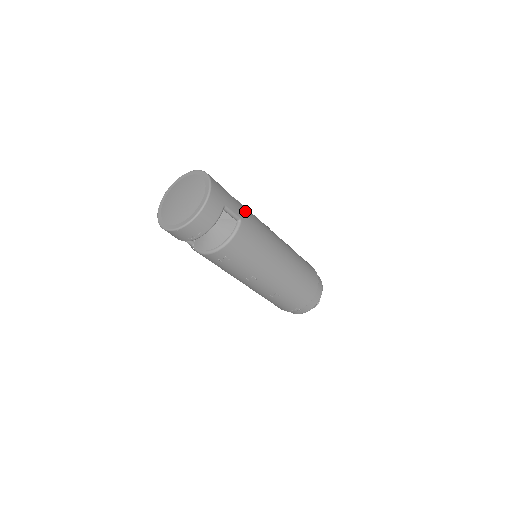
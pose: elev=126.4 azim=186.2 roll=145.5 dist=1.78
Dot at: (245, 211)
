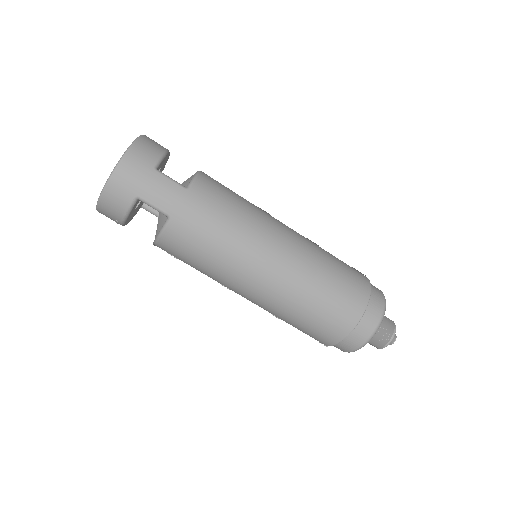
Dot at: (189, 204)
